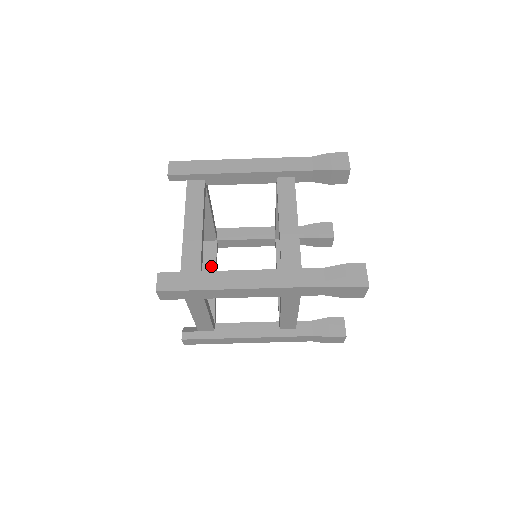
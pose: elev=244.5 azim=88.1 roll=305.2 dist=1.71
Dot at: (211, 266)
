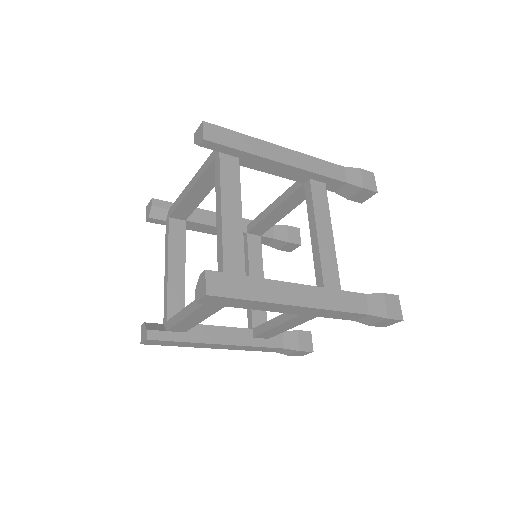
Dot at: (209, 184)
